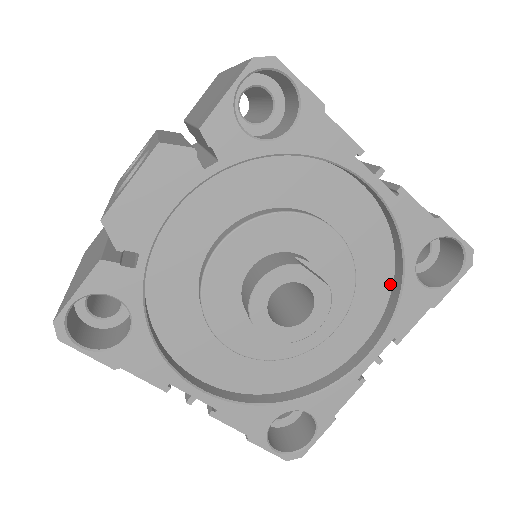
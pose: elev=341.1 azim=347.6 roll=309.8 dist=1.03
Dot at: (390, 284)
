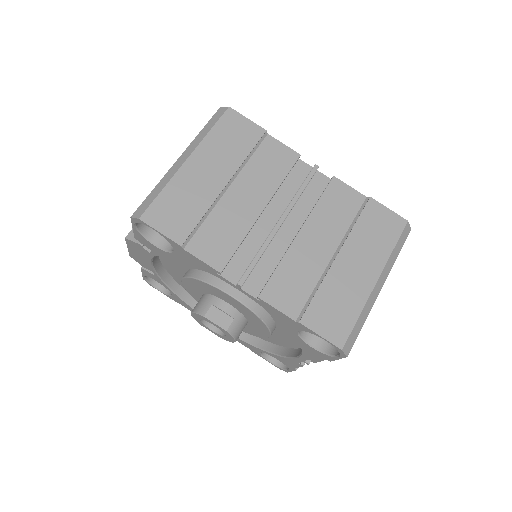
Dot at: occluded
